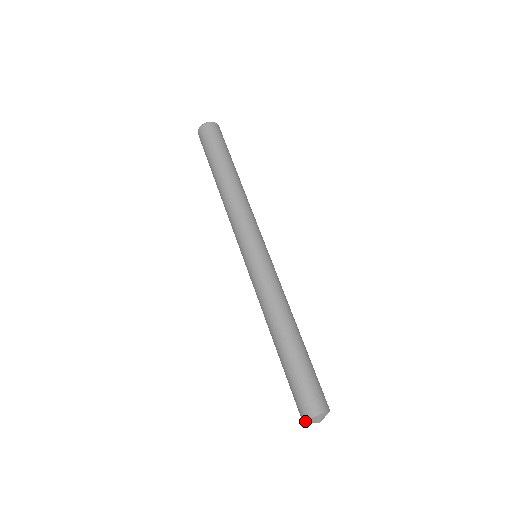
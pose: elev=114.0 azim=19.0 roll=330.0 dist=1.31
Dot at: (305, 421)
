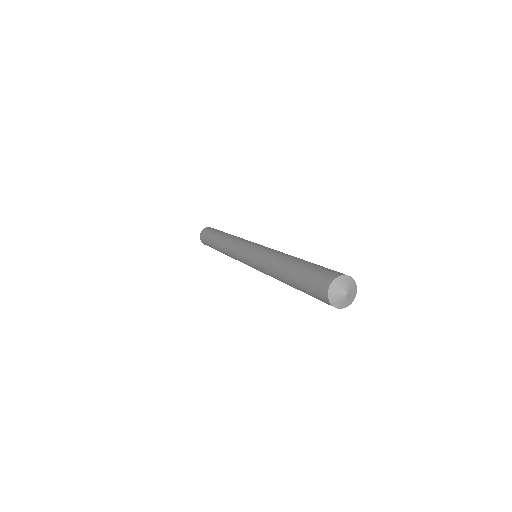
Dot at: (330, 293)
